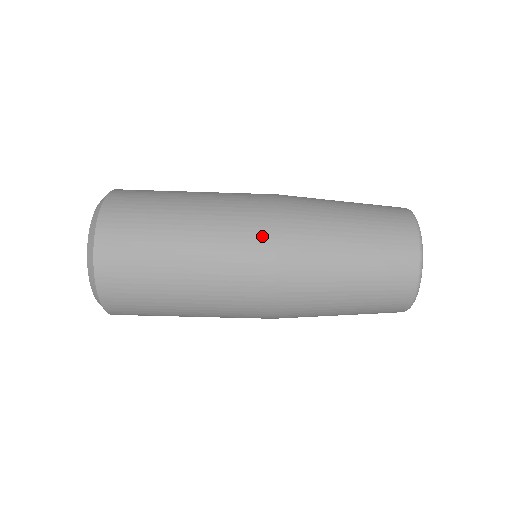
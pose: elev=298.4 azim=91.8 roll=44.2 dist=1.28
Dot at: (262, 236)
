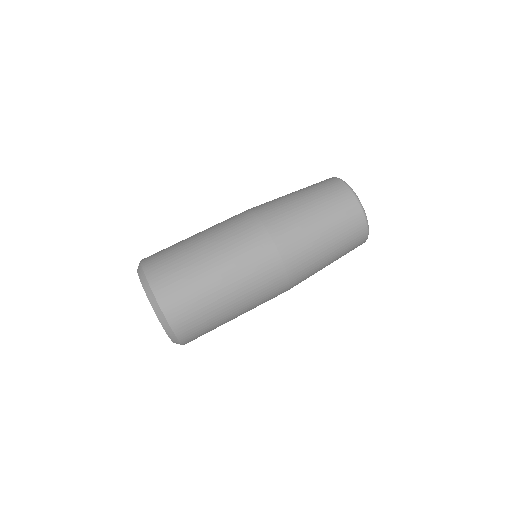
Dot at: (268, 253)
